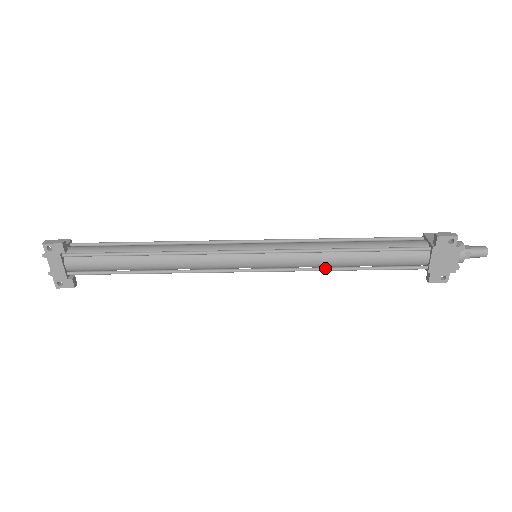
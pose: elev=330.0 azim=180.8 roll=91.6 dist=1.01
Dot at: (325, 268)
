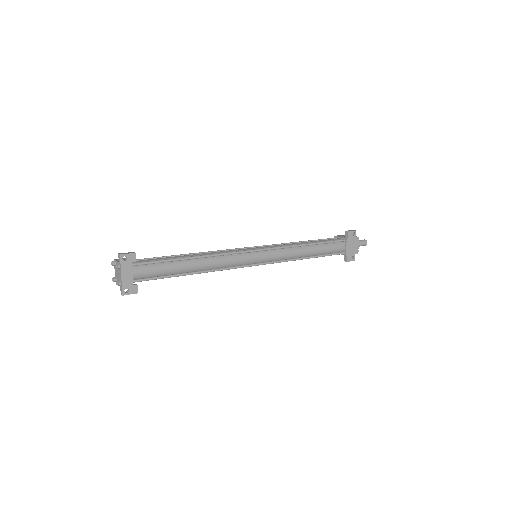
Dot at: (297, 258)
